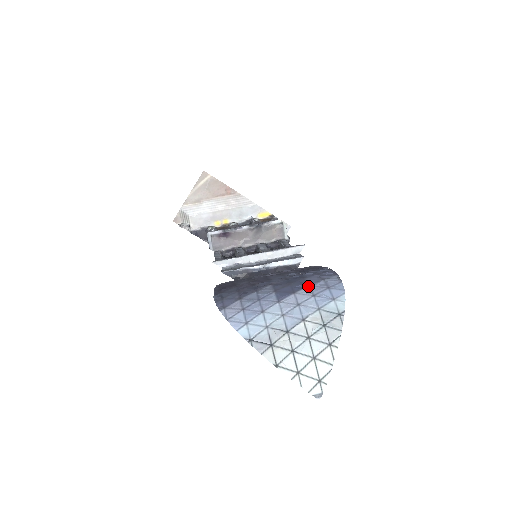
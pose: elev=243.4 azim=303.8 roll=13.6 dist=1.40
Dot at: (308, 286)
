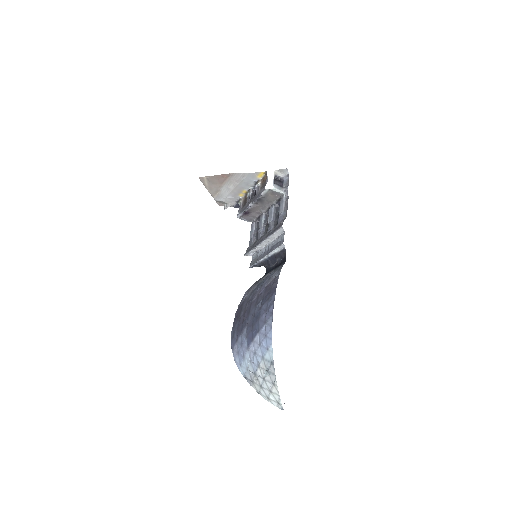
Dot at: (258, 333)
